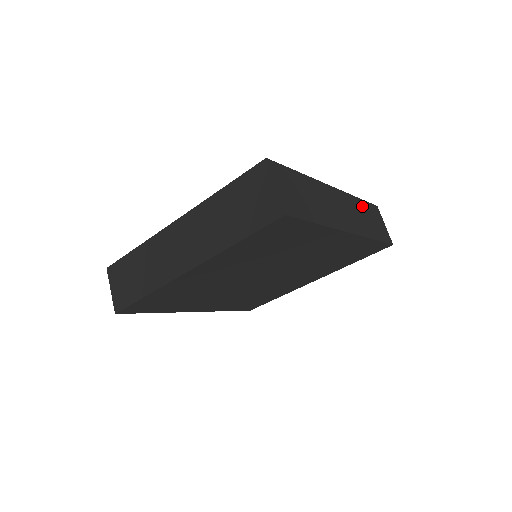
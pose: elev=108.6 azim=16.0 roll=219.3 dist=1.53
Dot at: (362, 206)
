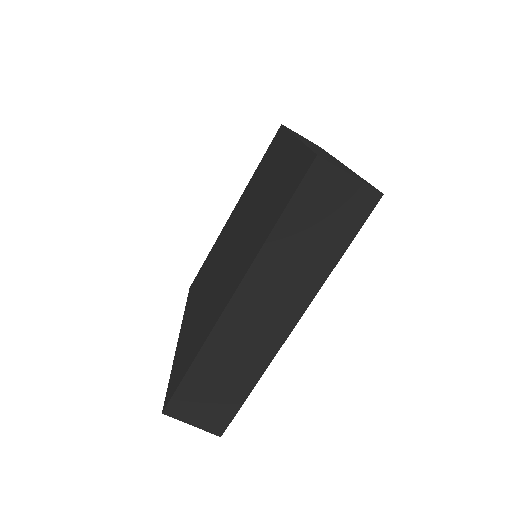
Dot at: (288, 232)
